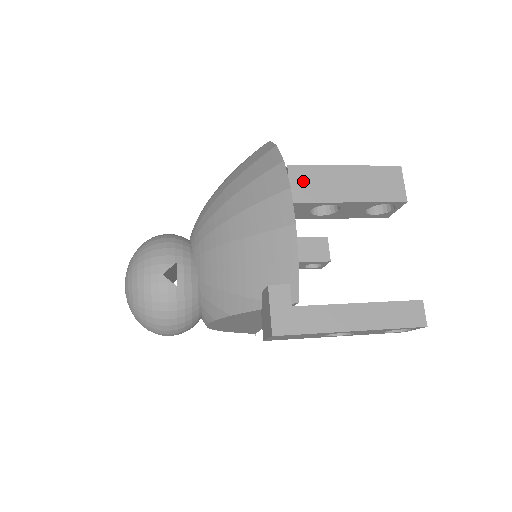
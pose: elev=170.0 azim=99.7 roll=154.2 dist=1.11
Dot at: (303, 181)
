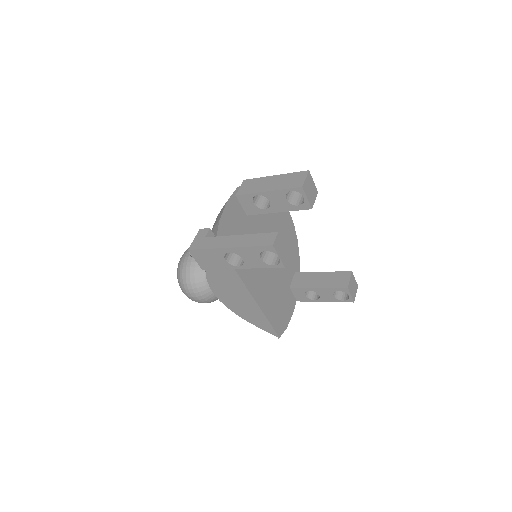
Dot at: (247, 185)
